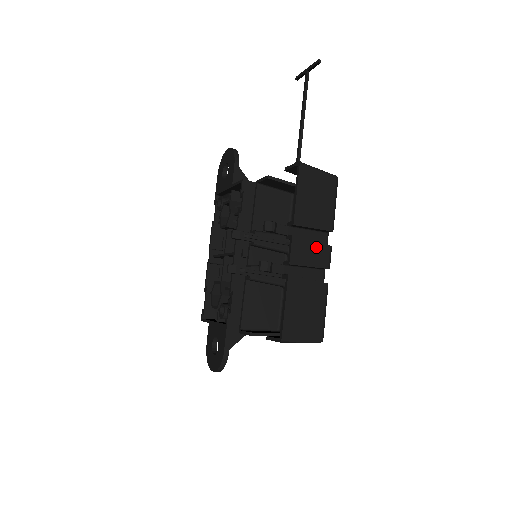
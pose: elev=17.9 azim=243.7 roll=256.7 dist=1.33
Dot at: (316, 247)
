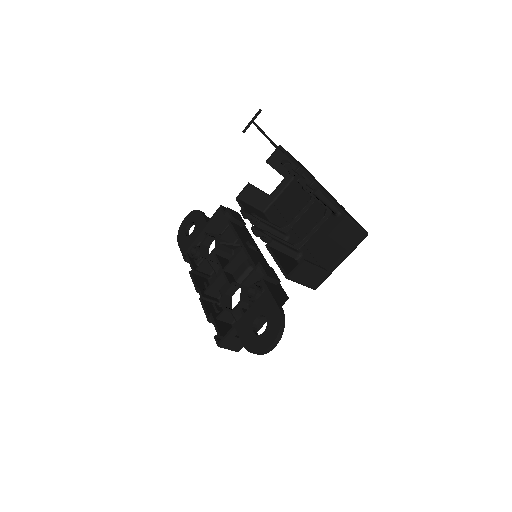
Dot at: (321, 185)
